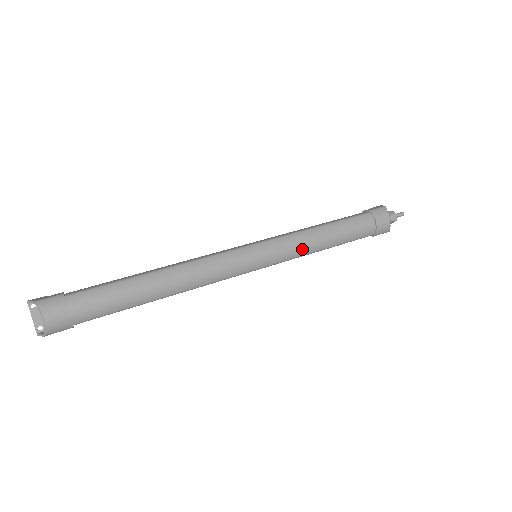
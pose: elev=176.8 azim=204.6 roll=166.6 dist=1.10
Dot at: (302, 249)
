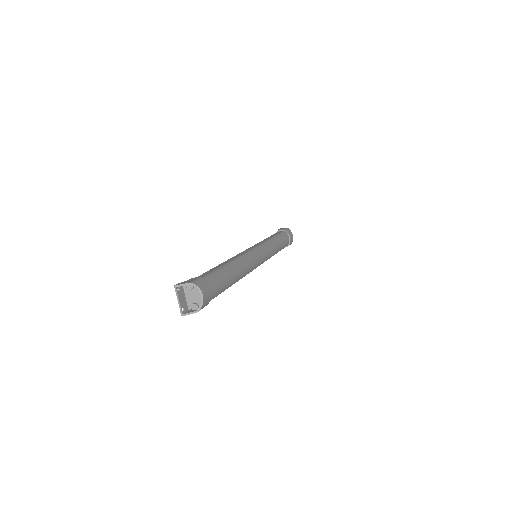
Dot at: (273, 252)
